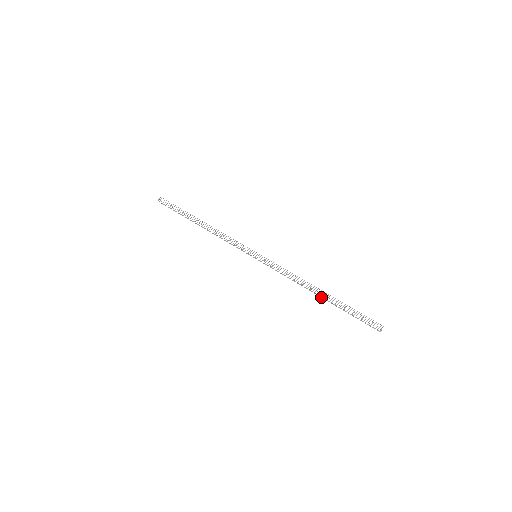
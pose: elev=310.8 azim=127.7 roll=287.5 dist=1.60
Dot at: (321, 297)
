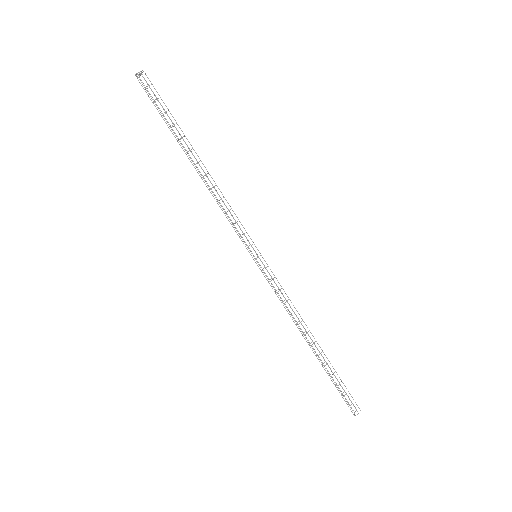
Dot at: occluded
